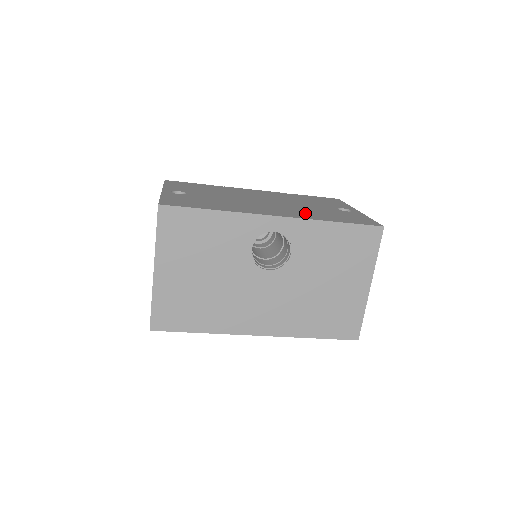
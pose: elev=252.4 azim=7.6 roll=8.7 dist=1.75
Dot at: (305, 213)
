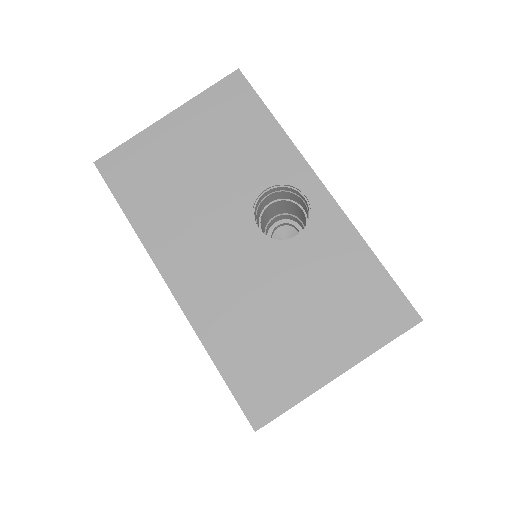
Dot at: occluded
